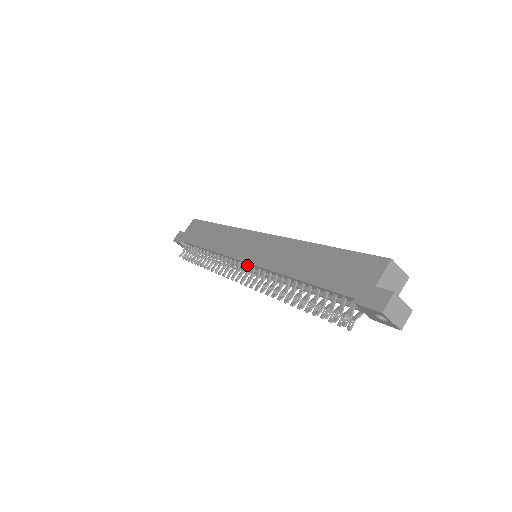
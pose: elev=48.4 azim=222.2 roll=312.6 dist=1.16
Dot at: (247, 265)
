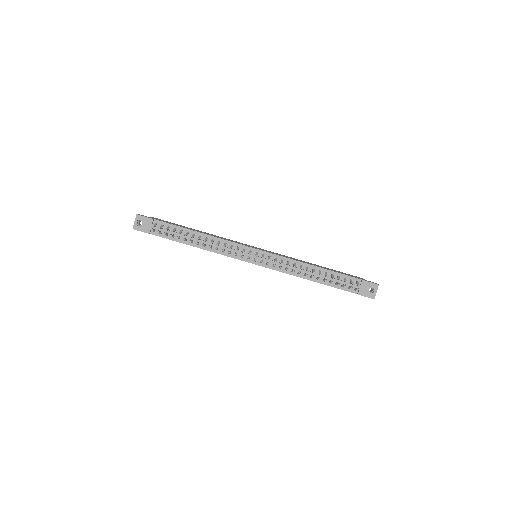
Dot at: (262, 254)
